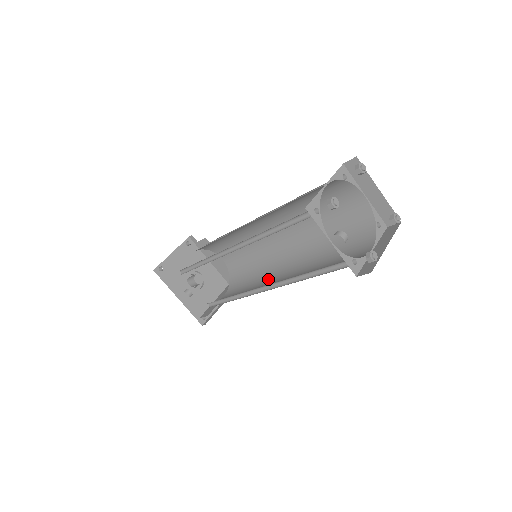
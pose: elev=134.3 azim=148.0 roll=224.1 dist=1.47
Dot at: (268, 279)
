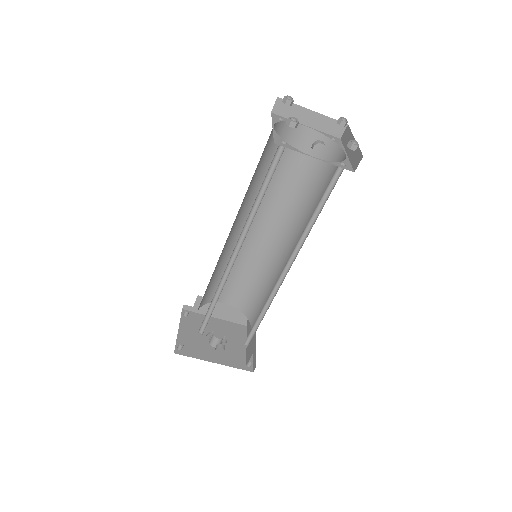
Dot at: (279, 273)
